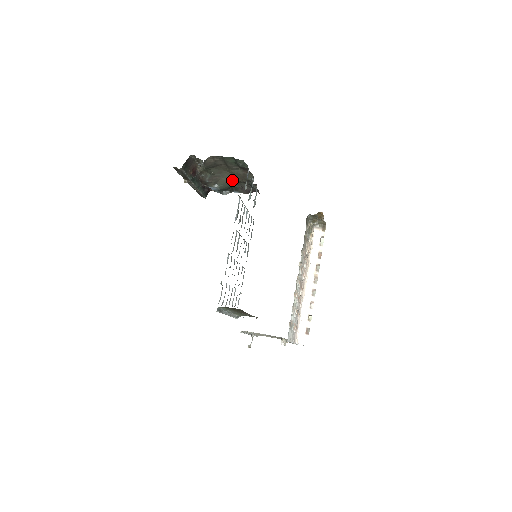
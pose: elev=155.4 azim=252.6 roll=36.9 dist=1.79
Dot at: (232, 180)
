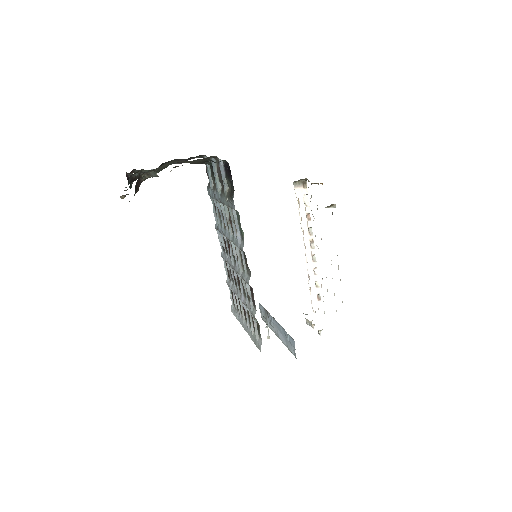
Dot at: occluded
